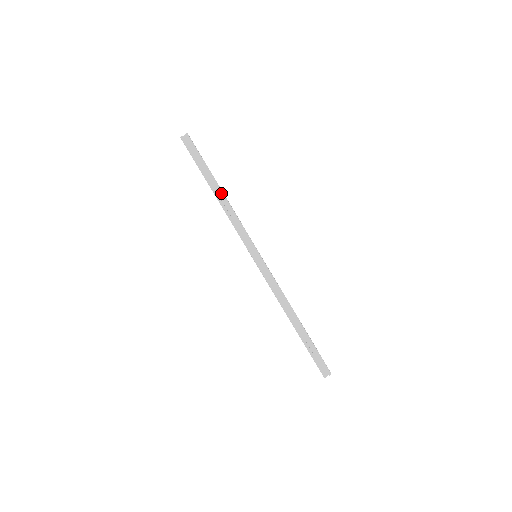
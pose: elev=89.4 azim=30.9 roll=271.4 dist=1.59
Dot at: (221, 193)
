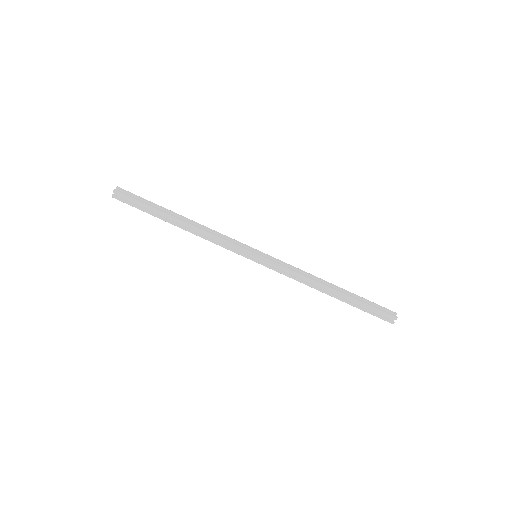
Dot at: (183, 223)
